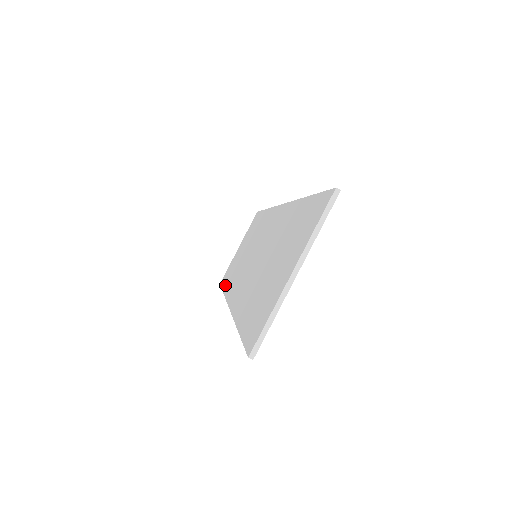
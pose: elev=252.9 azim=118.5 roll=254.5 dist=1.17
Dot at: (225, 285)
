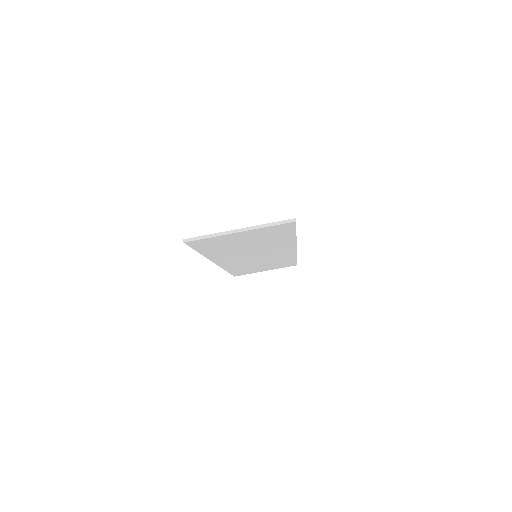
Dot at: occluded
